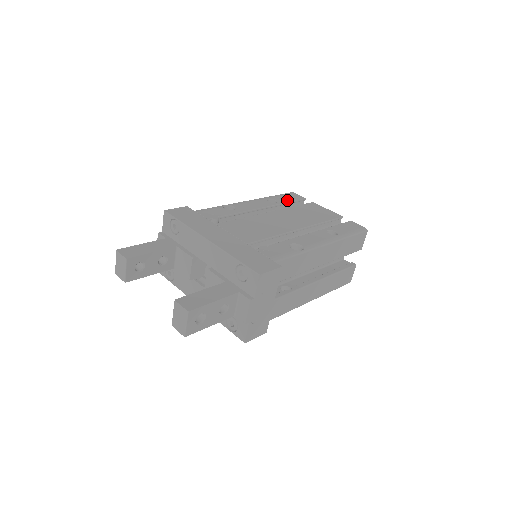
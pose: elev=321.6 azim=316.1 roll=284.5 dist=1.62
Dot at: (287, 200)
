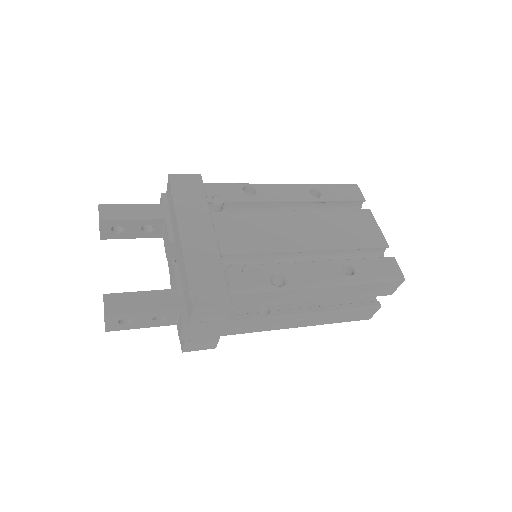
Dot at: (336, 197)
